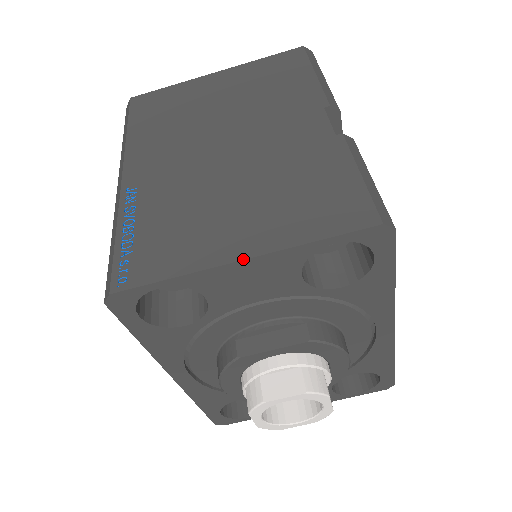
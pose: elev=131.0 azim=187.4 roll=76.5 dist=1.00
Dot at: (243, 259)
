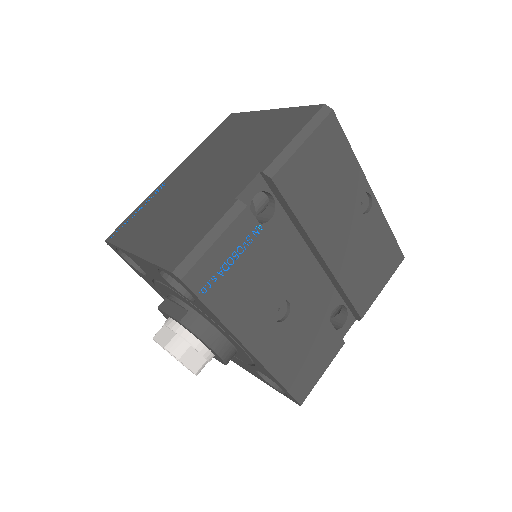
Dot at: (134, 254)
